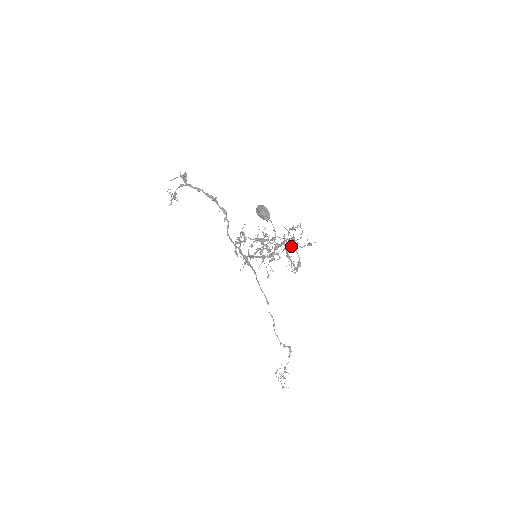
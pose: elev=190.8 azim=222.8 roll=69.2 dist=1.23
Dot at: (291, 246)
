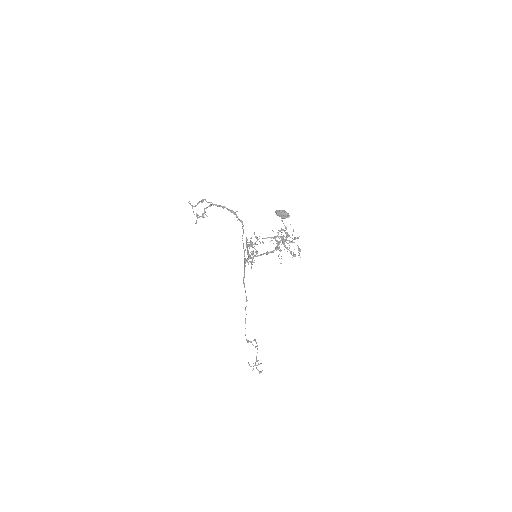
Dot at: occluded
